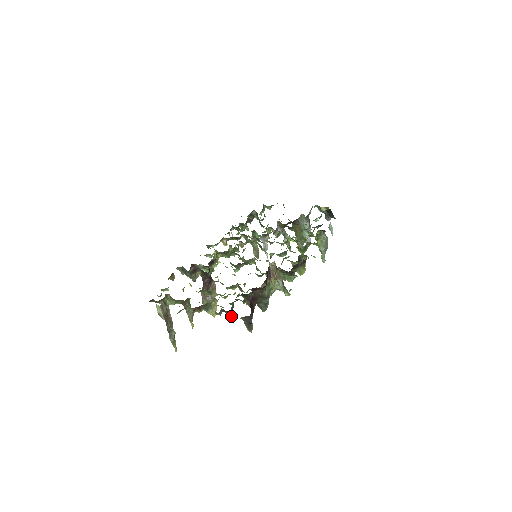
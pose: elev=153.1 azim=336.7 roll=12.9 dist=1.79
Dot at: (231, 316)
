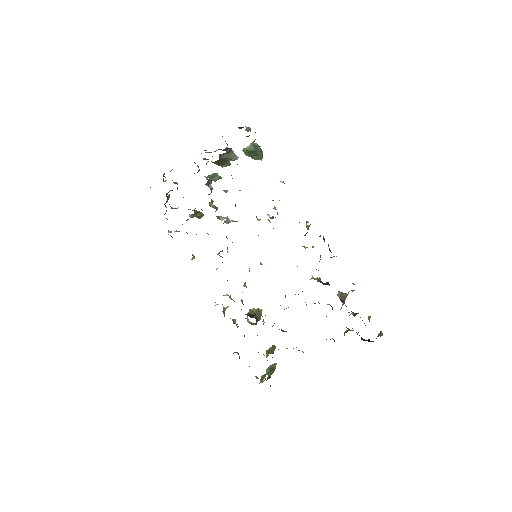
Dot at: occluded
